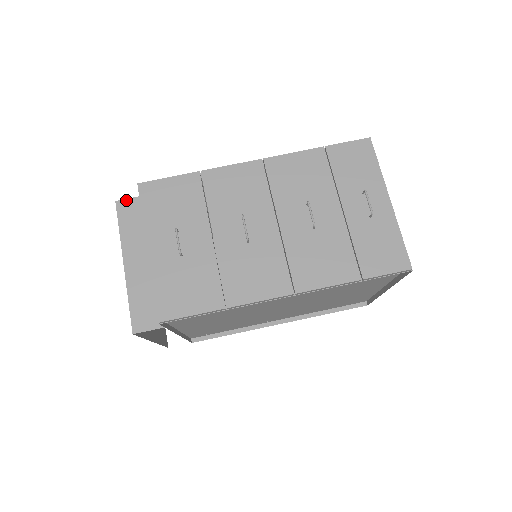
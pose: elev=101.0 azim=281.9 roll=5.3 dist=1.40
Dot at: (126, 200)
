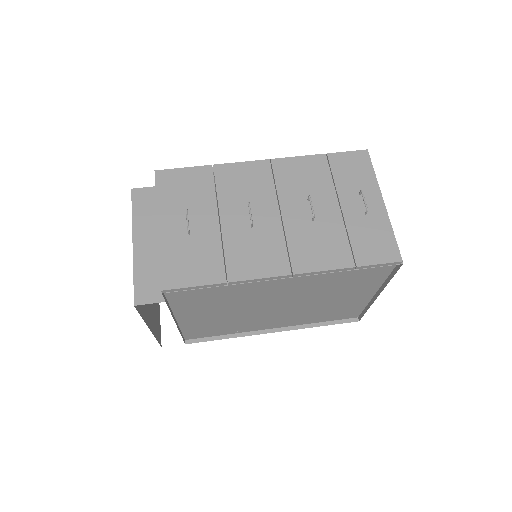
Dot at: (141, 189)
